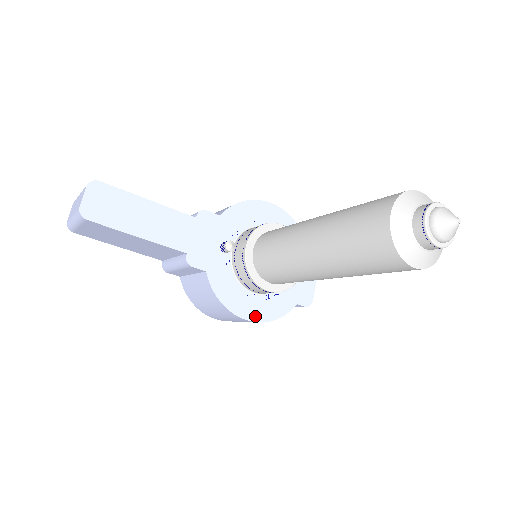
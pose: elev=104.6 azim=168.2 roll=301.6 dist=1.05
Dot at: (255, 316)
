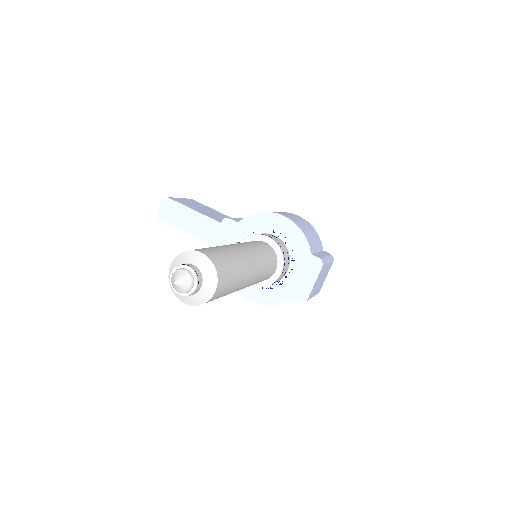
Dot at: (254, 299)
